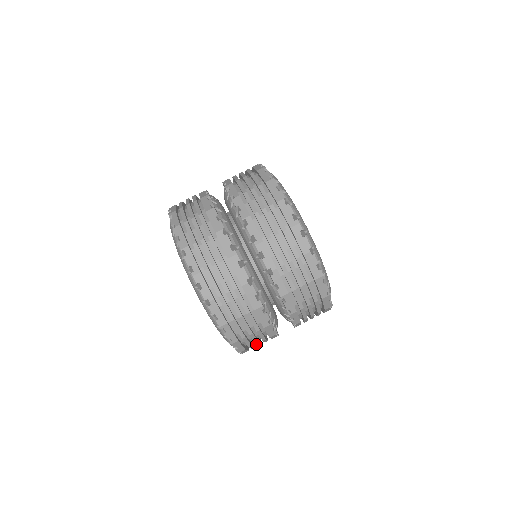
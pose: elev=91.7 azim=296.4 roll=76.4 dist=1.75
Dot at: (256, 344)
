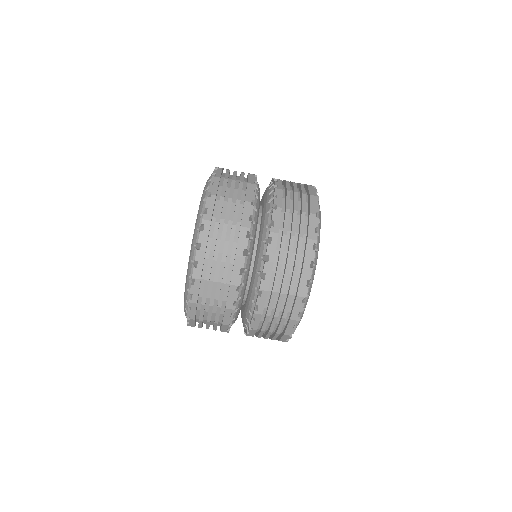
Dot at: occluded
